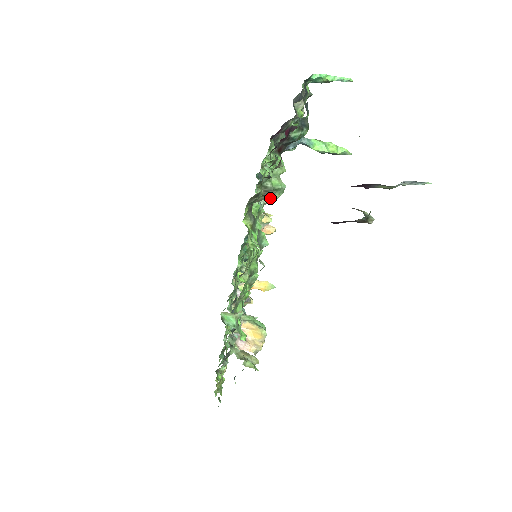
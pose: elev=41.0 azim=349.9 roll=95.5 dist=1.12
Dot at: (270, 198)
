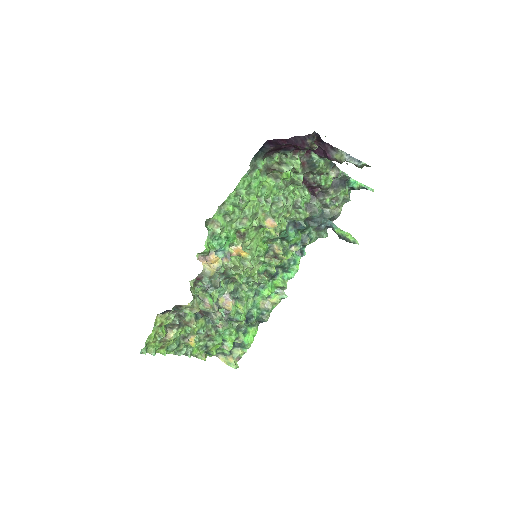
Dot at: (281, 169)
